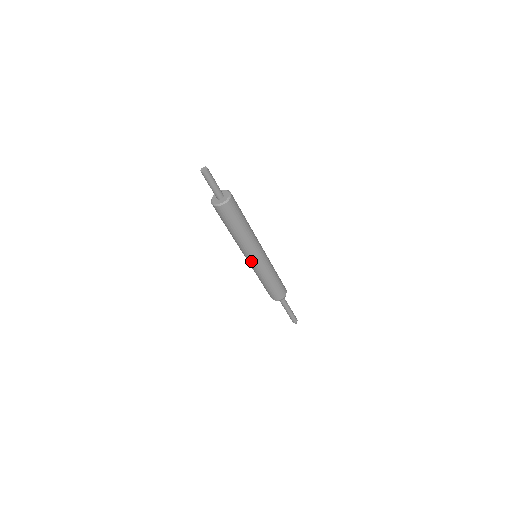
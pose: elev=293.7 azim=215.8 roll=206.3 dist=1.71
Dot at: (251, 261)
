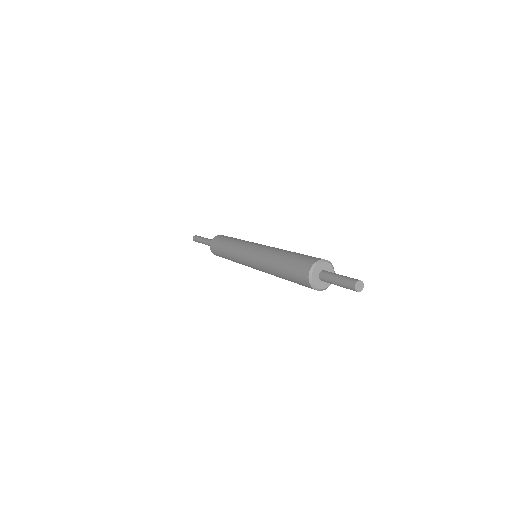
Dot at: occluded
